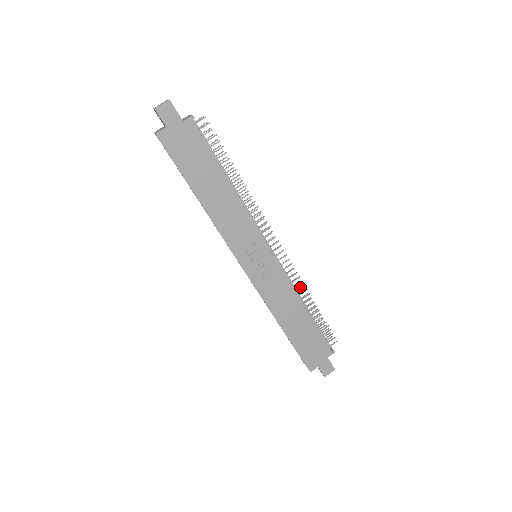
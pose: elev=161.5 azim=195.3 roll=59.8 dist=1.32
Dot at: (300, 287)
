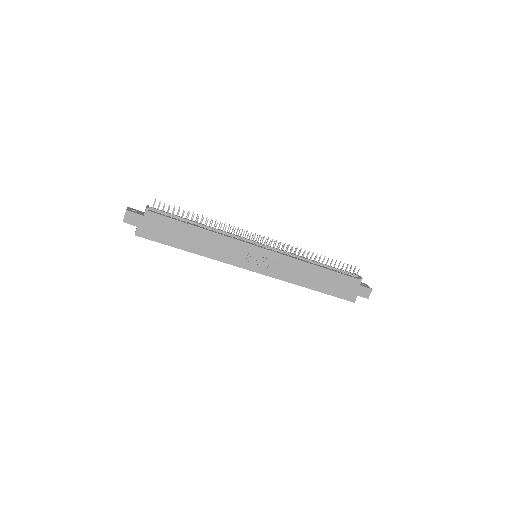
Dot at: (304, 252)
